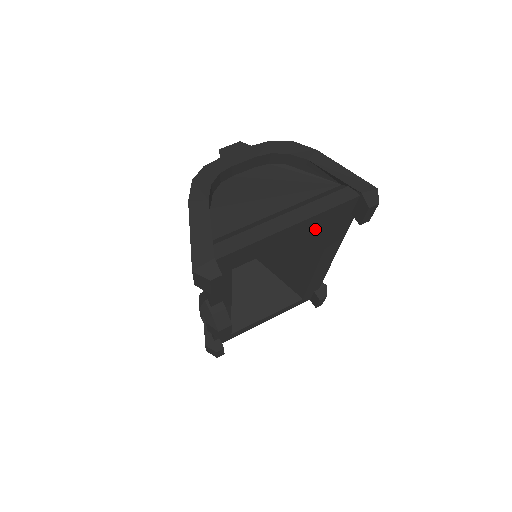
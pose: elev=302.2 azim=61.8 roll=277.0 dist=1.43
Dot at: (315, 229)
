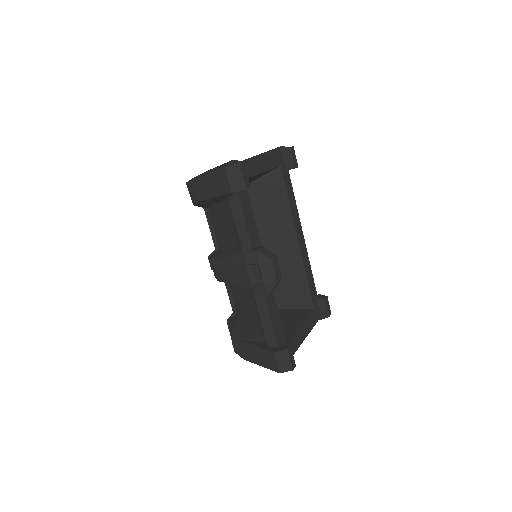
Dot at: (276, 200)
